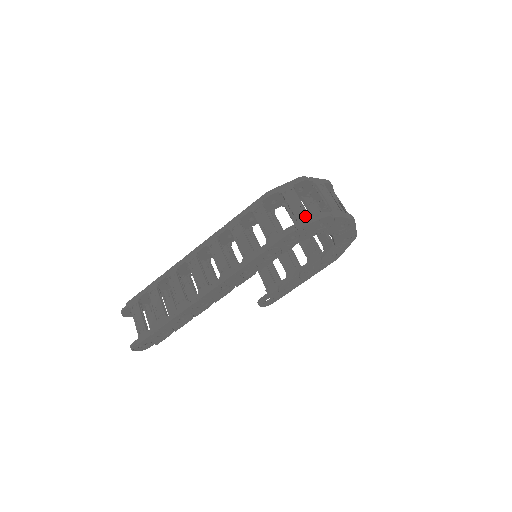
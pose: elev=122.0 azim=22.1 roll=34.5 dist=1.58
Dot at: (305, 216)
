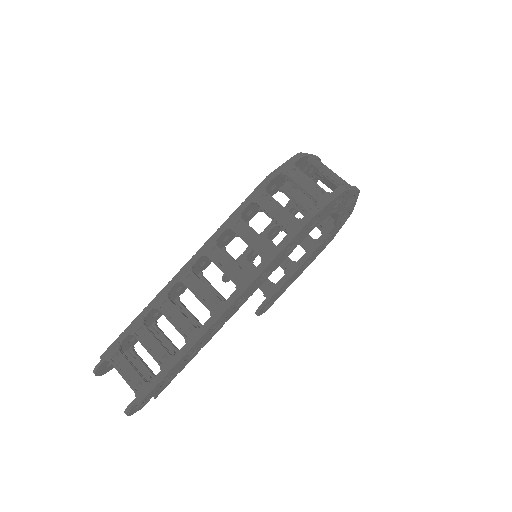
Dot at: (323, 194)
